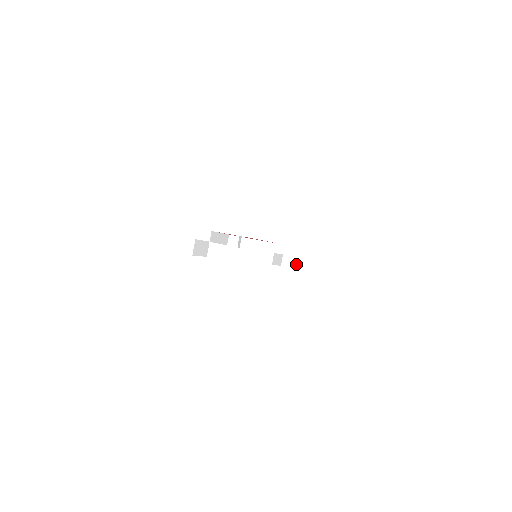
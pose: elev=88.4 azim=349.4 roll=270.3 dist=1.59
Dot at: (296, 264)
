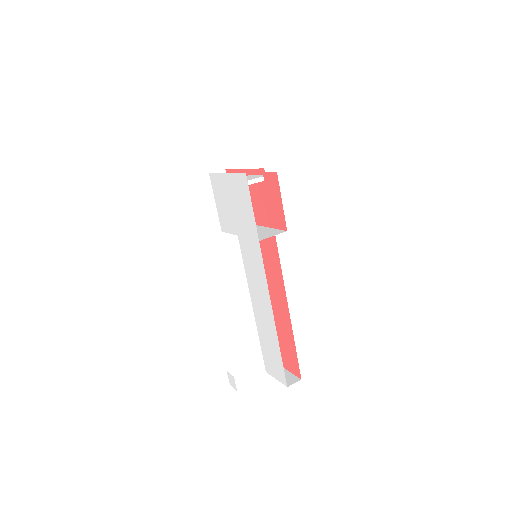
Dot at: occluded
